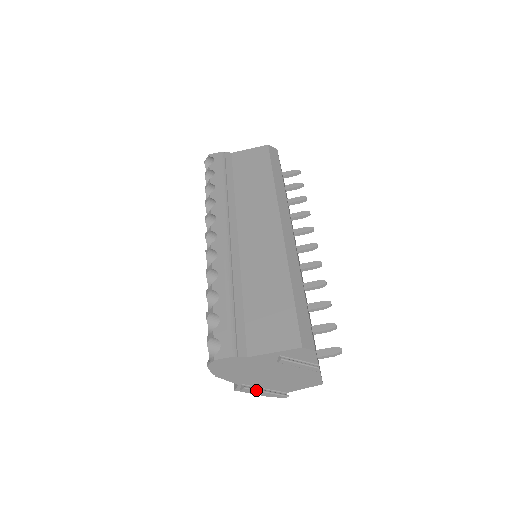
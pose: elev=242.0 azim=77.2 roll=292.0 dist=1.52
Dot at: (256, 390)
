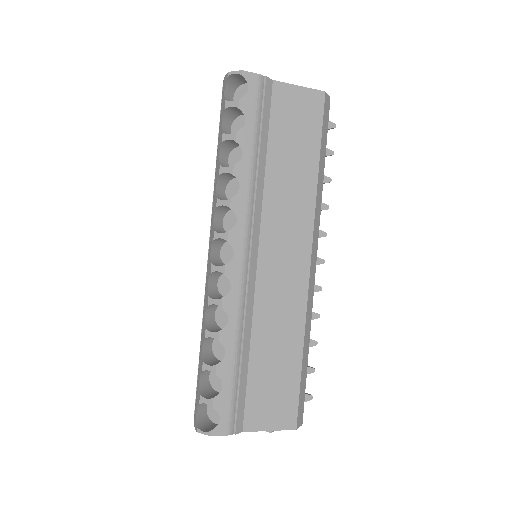
Dot at: occluded
